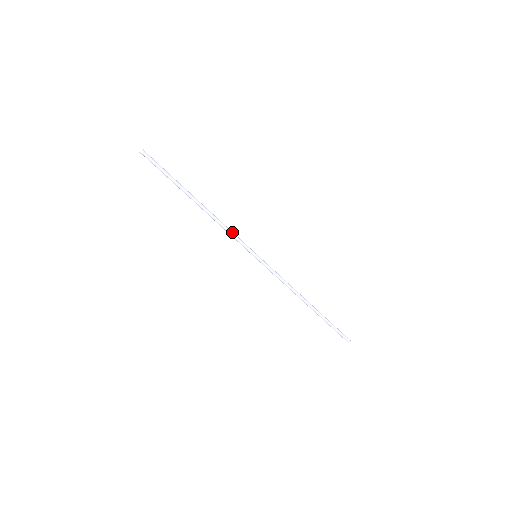
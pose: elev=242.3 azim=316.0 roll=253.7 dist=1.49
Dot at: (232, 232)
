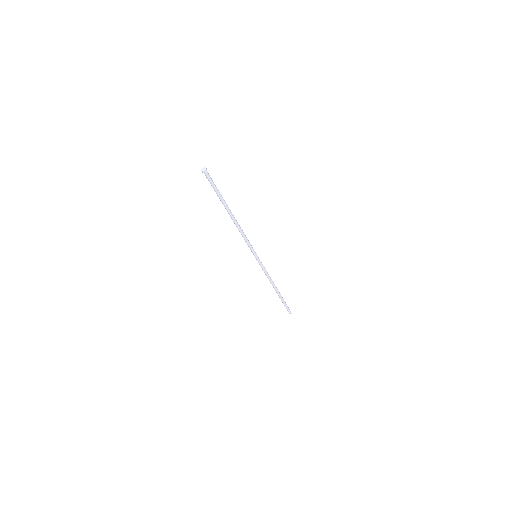
Dot at: (246, 240)
